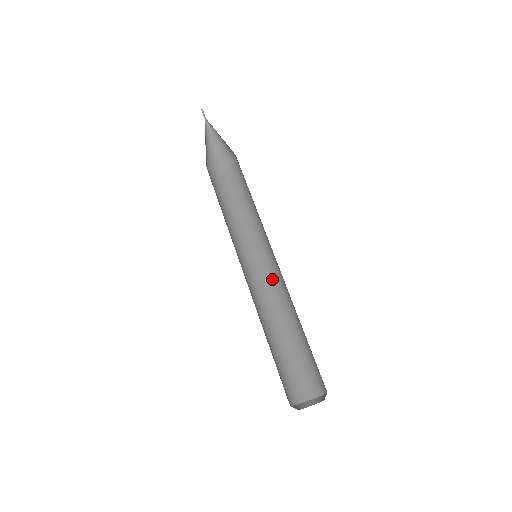
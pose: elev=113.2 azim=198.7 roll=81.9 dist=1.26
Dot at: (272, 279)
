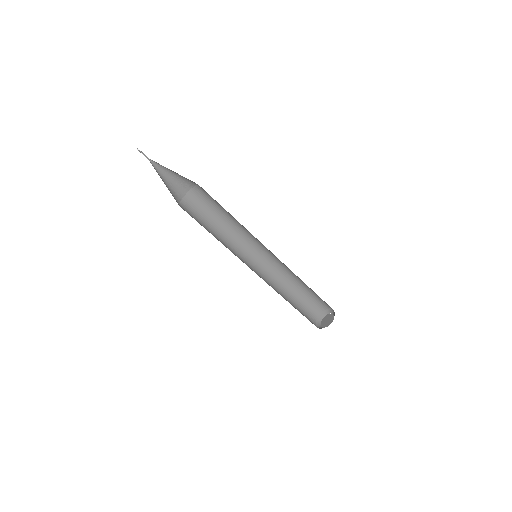
Dot at: (266, 262)
